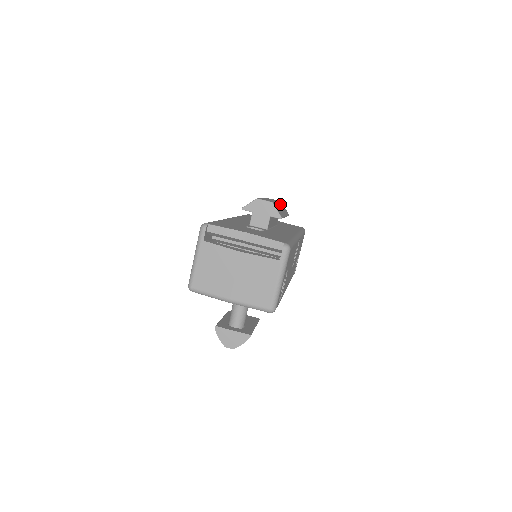
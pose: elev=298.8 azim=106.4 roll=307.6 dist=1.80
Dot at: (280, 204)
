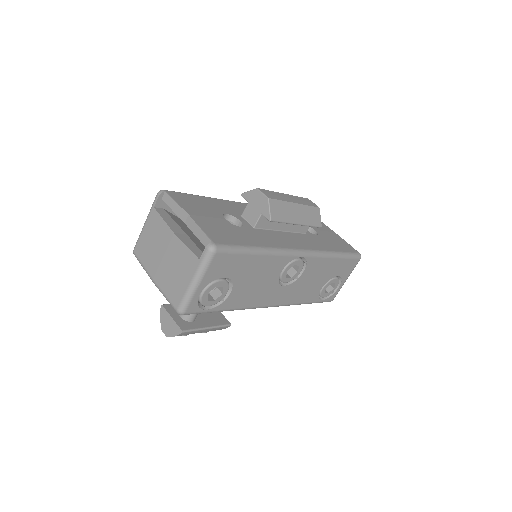
Dot at: (306, 209)
